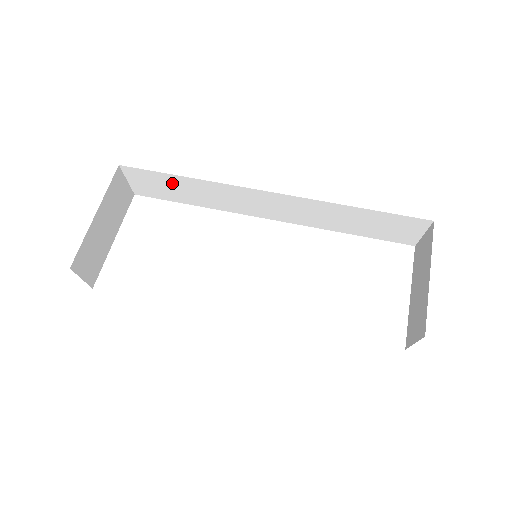
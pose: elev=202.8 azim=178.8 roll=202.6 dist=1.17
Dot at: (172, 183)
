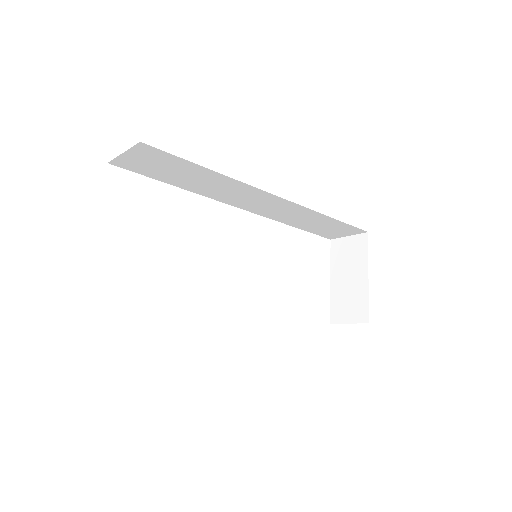
Dot at: (184, 169)
